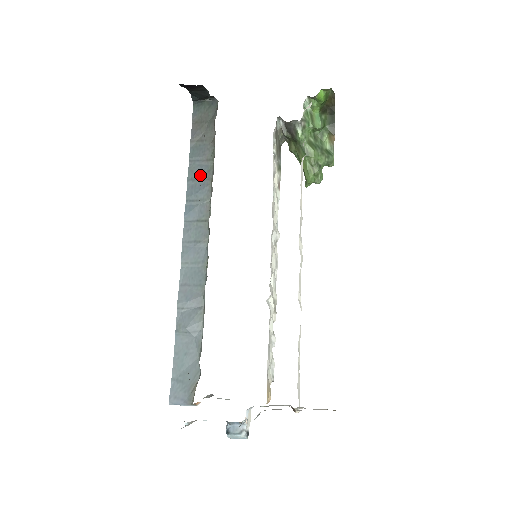
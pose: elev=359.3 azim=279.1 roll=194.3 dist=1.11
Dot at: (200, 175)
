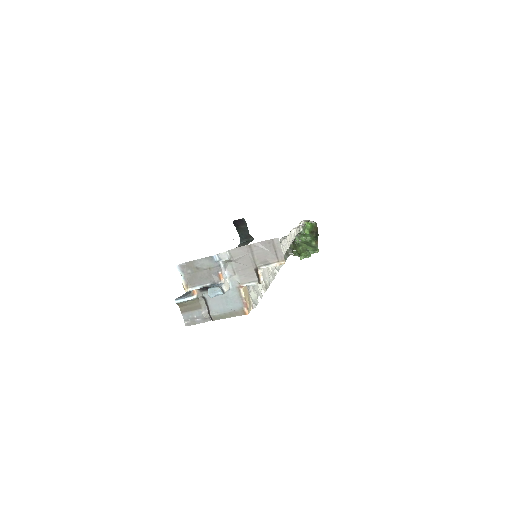
Dot at: occluded
